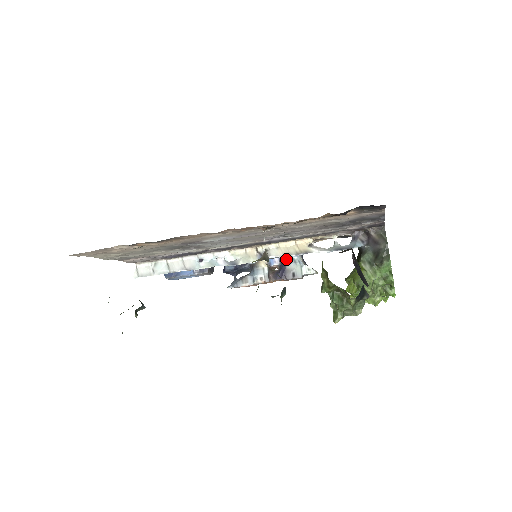
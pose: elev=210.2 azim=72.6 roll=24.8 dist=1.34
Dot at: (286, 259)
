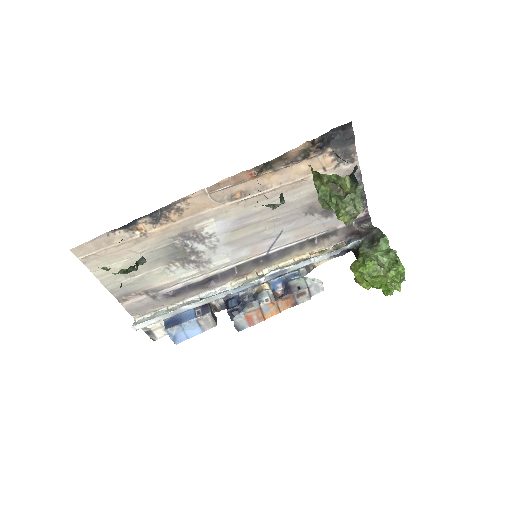
Dot at: (288, 280)
